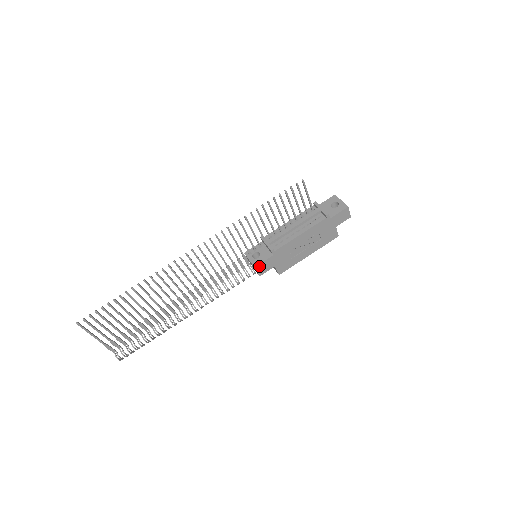
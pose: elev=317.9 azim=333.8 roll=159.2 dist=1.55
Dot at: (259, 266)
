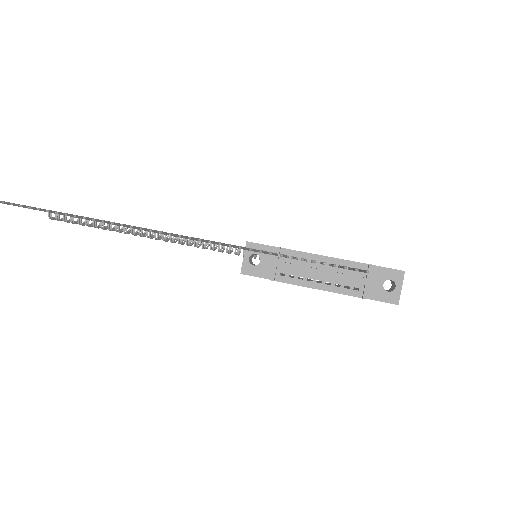
Dot at: (247, 274)
